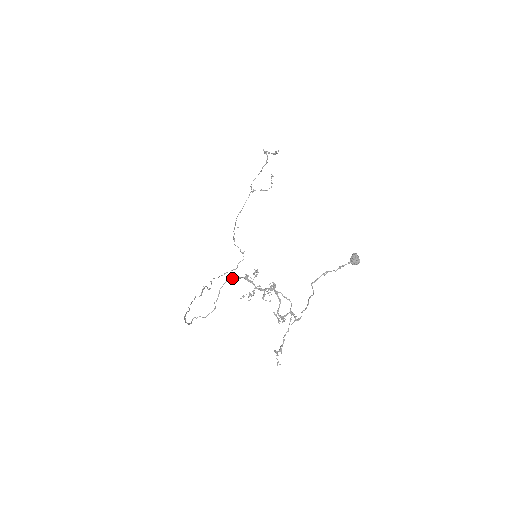
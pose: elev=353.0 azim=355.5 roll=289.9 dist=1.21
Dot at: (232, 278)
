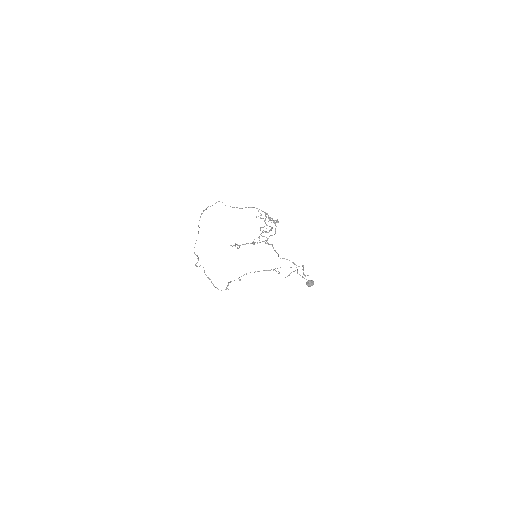
Dot at: (259, 209)
